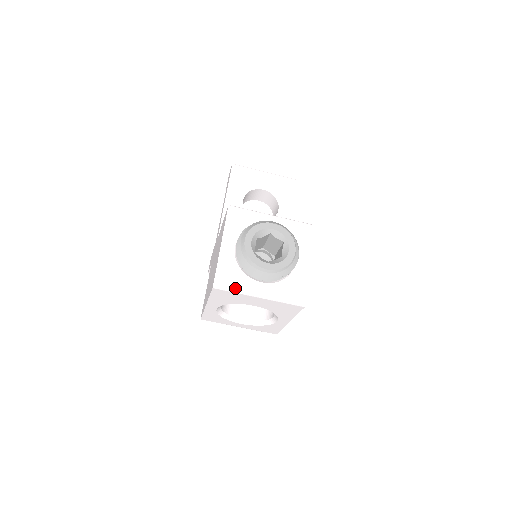
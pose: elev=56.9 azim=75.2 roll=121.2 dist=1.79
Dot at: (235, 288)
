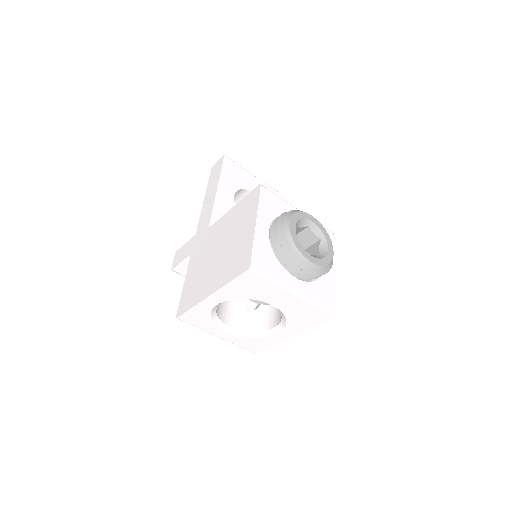
Dot at: (272, 276)
